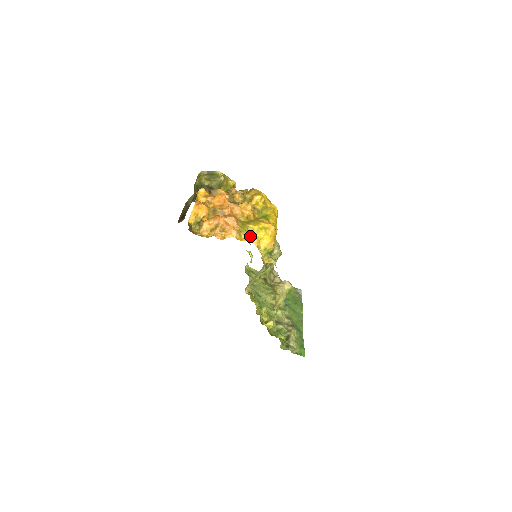
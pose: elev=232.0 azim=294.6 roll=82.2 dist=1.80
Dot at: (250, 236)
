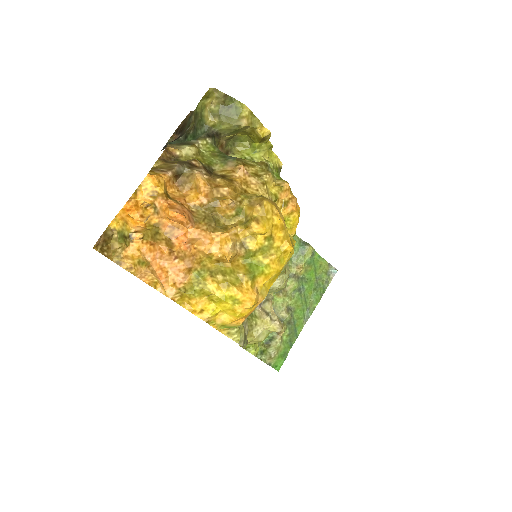
Dot at: (200, 304)
